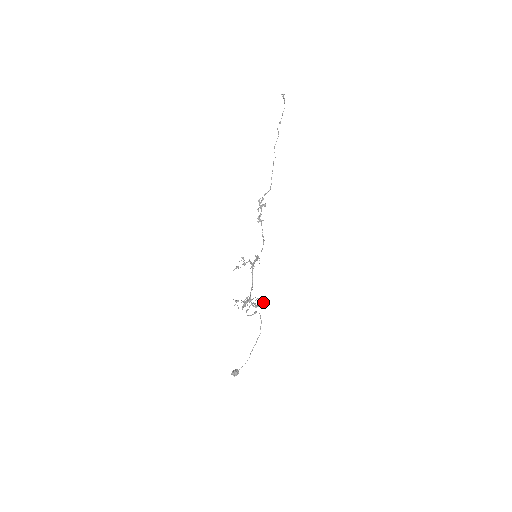
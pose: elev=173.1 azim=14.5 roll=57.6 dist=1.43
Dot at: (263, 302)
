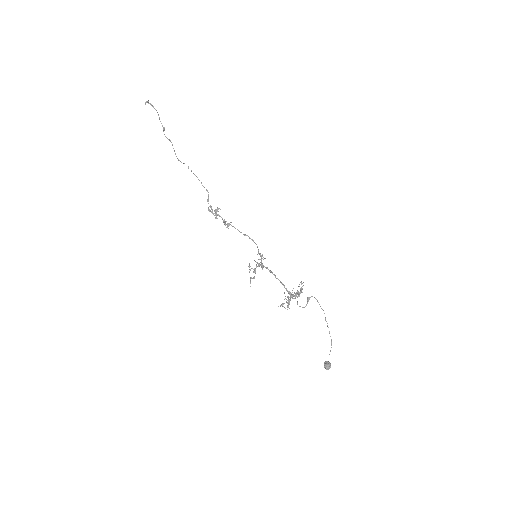
Dot at: occluded
